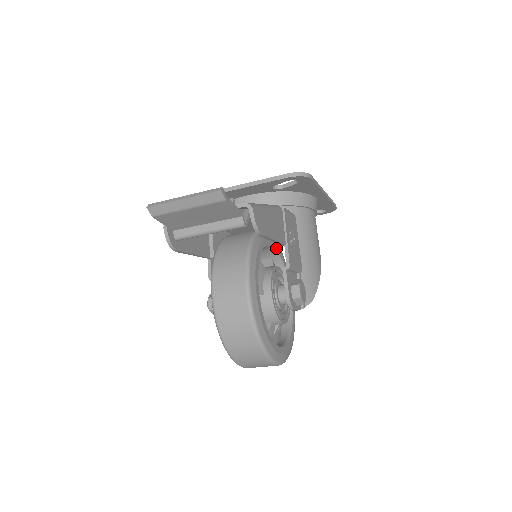
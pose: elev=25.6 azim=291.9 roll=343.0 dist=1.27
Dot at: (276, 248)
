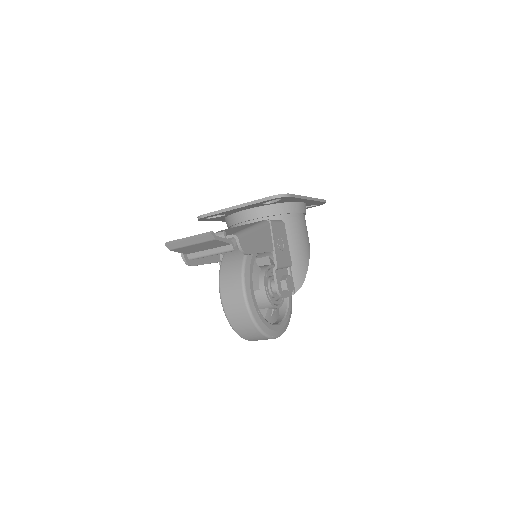
Dot at: occluded
